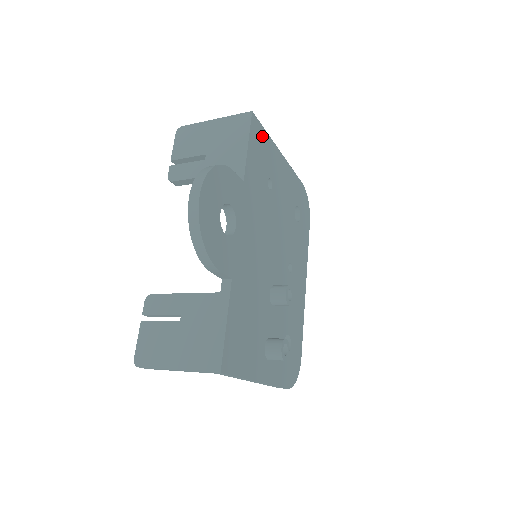
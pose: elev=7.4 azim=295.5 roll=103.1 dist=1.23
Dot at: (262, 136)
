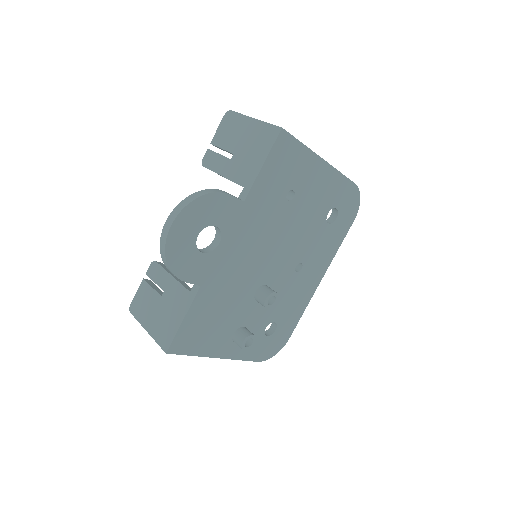
Dot at: (293, 150)
